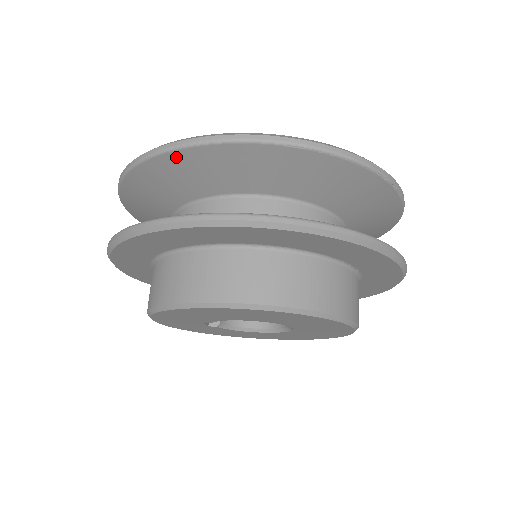
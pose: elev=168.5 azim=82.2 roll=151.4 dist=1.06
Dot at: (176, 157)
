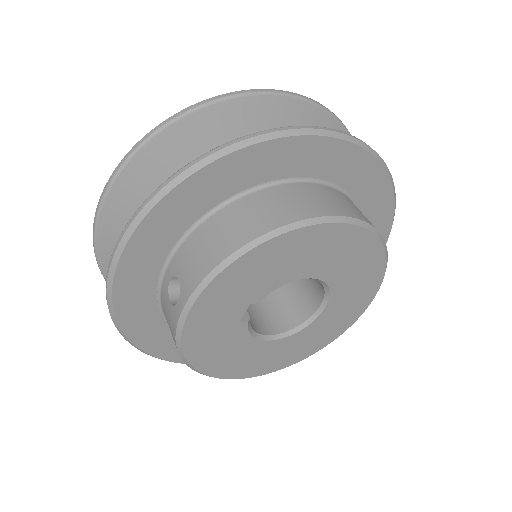
Dot at: (243, 105)
